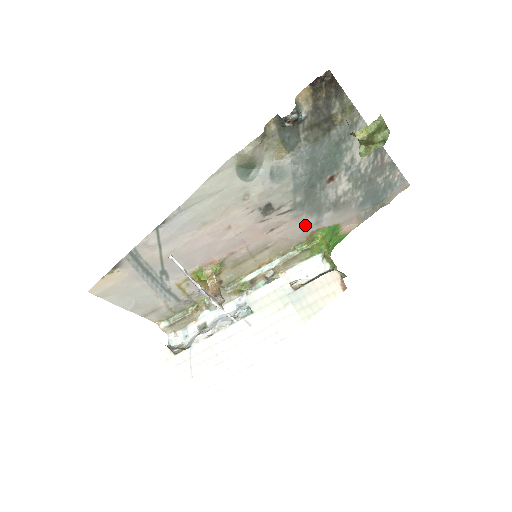
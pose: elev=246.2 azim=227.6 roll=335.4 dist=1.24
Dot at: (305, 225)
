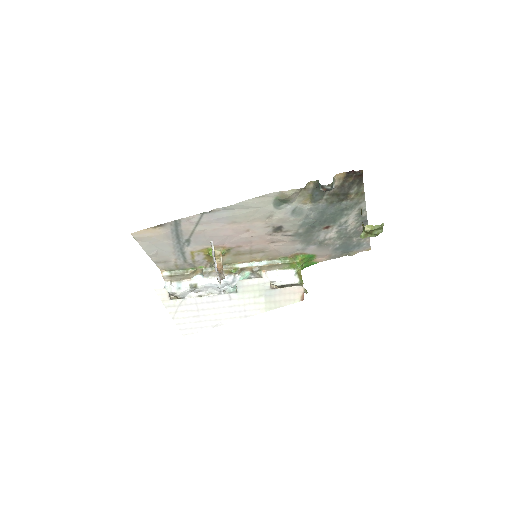
Dot at: (295, 247)
